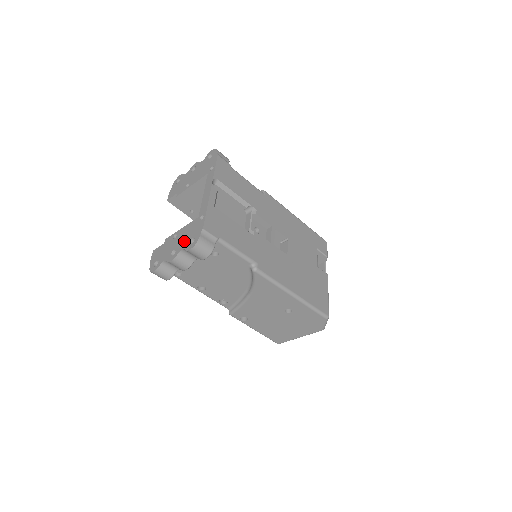
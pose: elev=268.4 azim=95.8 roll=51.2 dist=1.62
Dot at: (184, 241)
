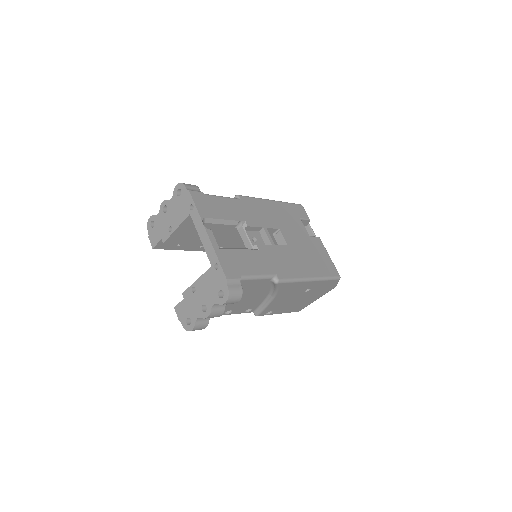
Dot at: (210, 295)
